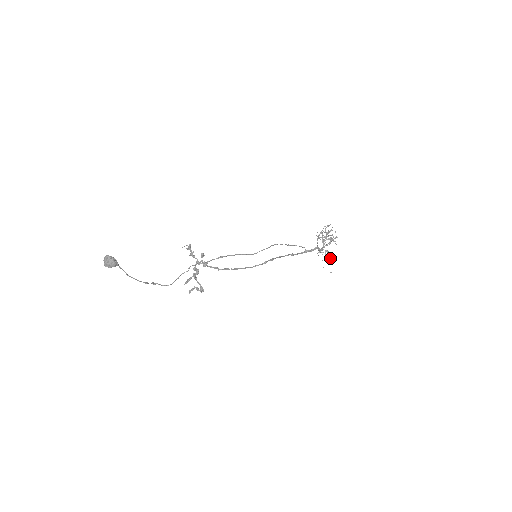
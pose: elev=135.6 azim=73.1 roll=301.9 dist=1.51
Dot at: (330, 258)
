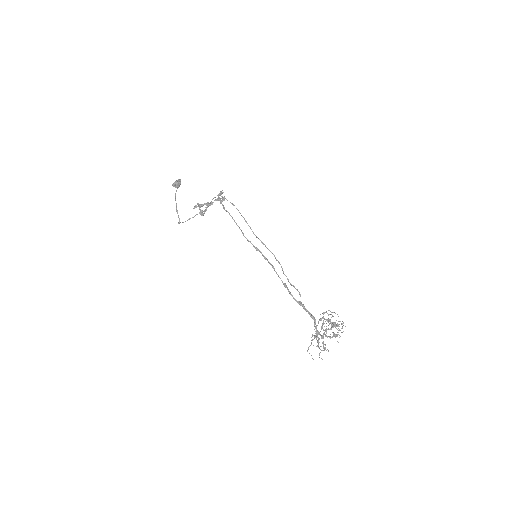
Dot at: occluded
